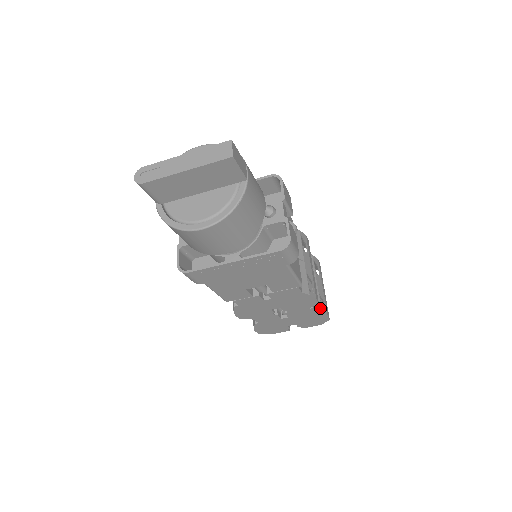
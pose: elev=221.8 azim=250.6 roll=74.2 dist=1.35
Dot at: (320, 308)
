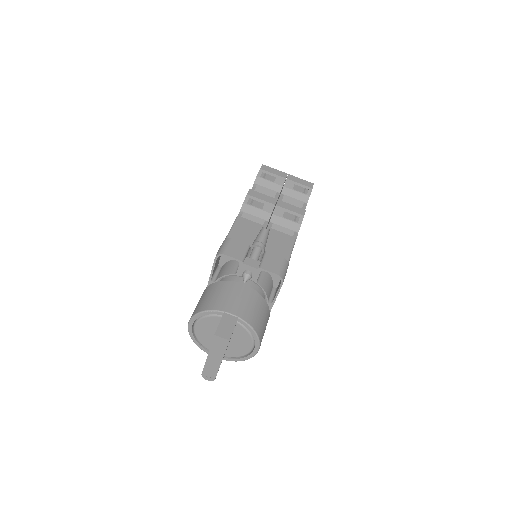
Dot at: (305, 196)
